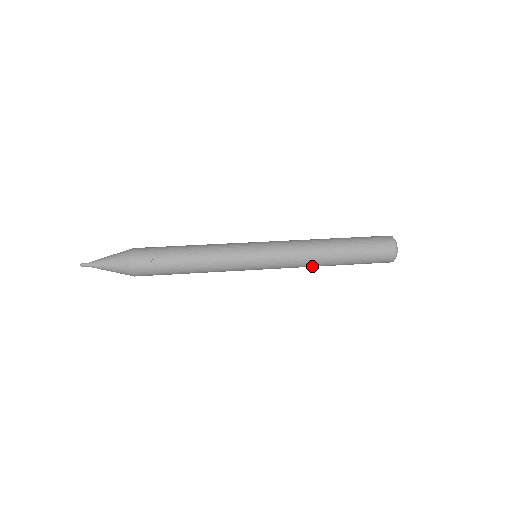
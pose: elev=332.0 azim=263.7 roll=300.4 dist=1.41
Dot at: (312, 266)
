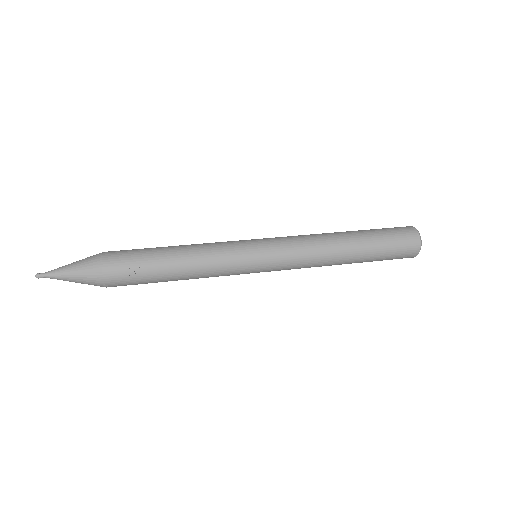
Dot at: occluded
